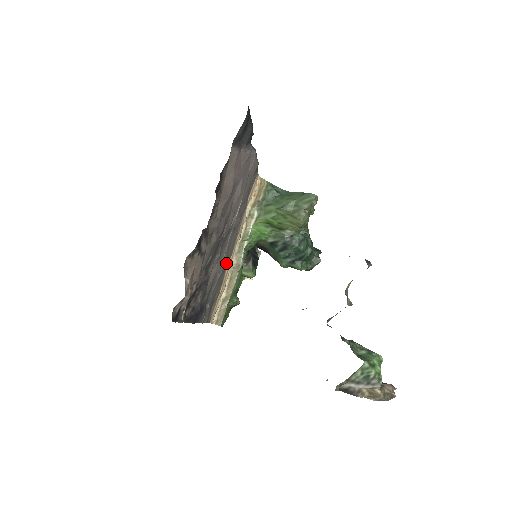
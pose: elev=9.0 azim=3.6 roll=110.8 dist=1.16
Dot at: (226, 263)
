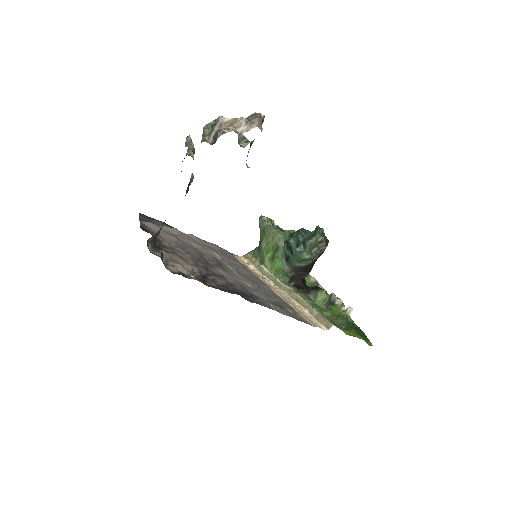
Dot at: (263, 288)
